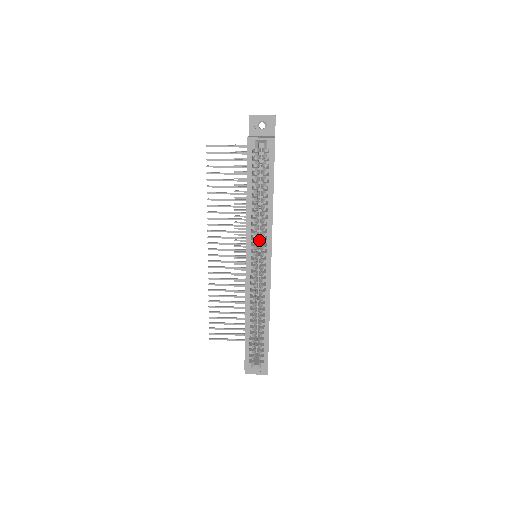
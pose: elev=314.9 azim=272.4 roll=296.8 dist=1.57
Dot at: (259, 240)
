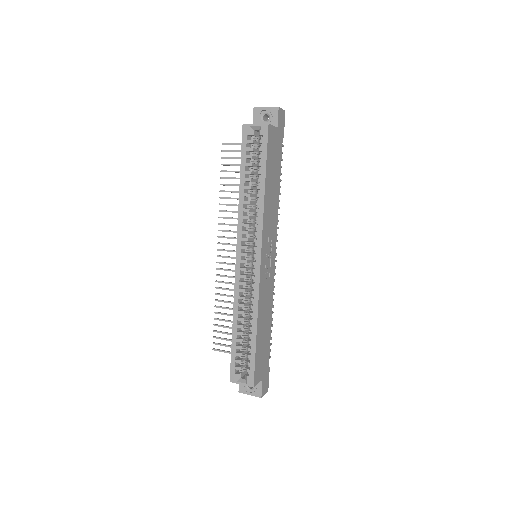
Dot at: occluded
